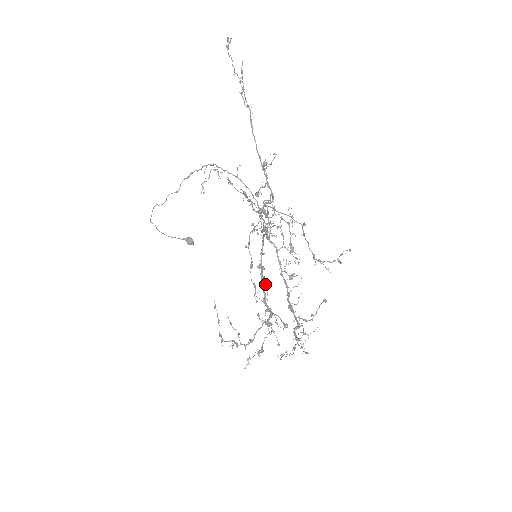
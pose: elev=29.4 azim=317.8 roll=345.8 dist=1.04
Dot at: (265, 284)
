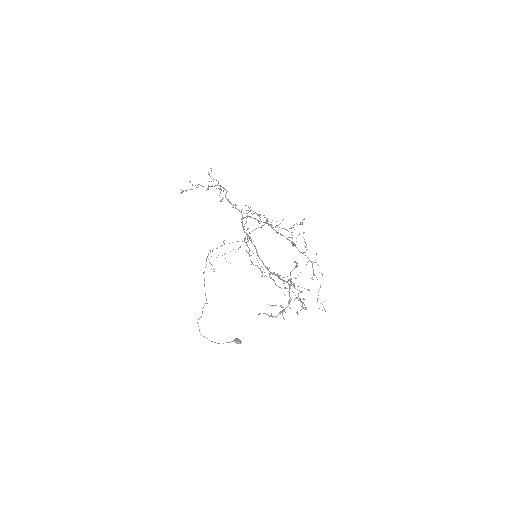
Dot at: (277, 274)
